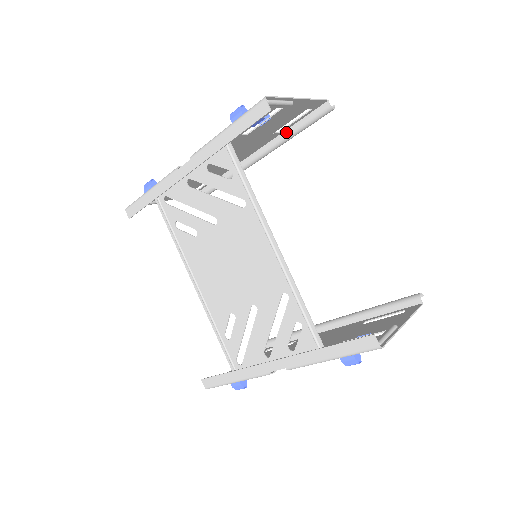
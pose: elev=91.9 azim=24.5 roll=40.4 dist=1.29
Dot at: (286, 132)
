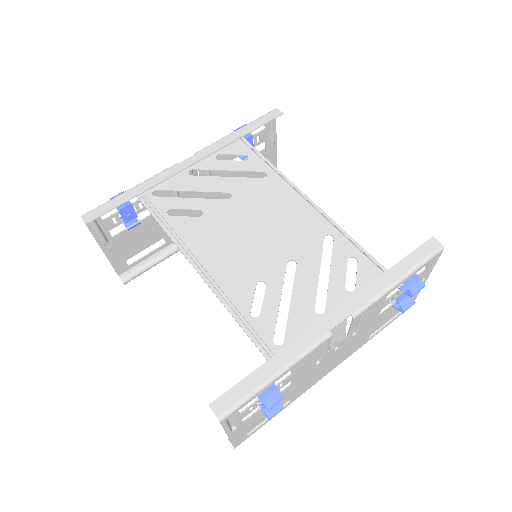
Dot at: occluded
